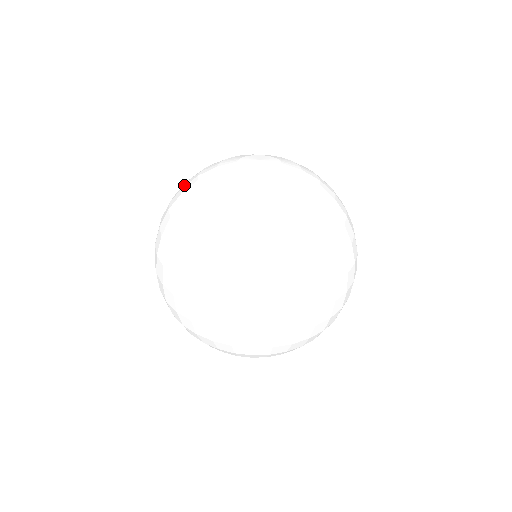
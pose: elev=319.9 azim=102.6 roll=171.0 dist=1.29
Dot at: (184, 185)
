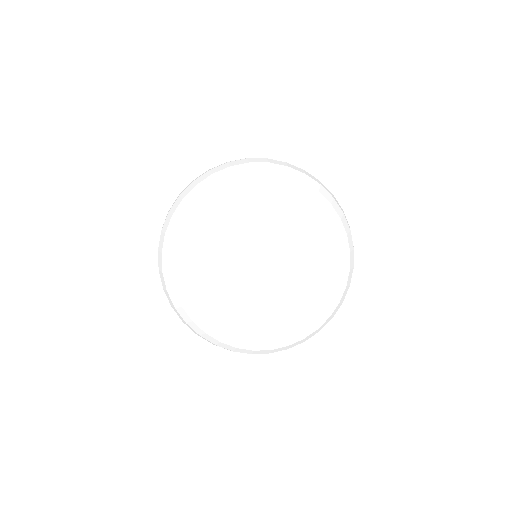
Dot at: (215, 202)
